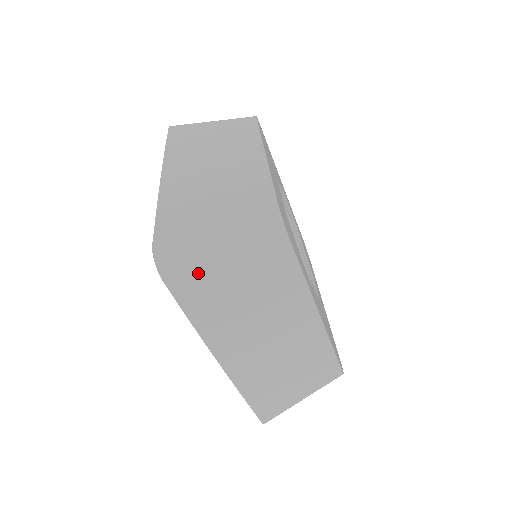
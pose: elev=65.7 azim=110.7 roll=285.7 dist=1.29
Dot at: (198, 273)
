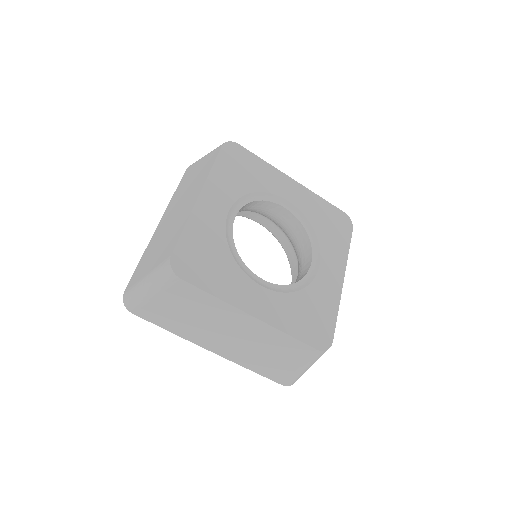
Dot at: occluded
